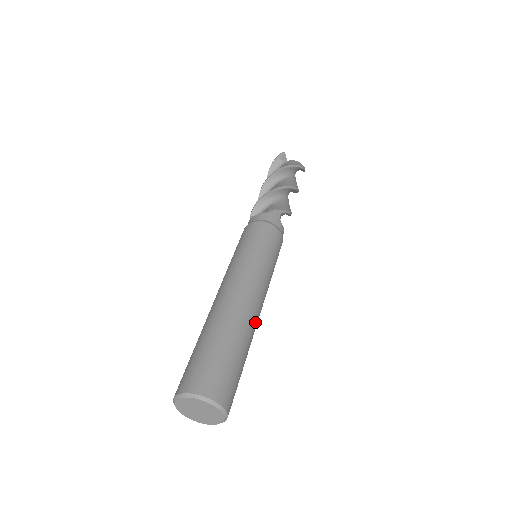
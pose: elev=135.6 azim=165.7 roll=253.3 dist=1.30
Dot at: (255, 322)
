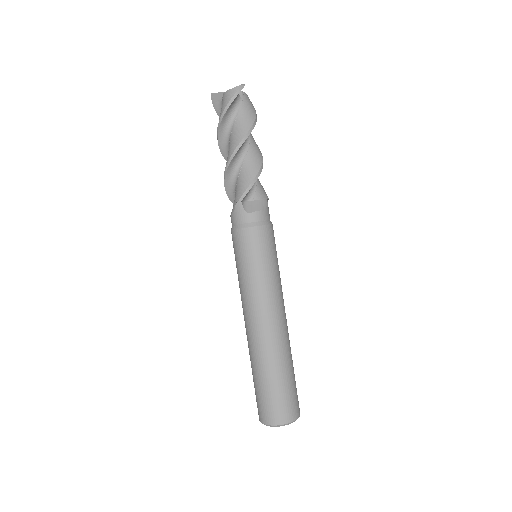
Dot at: (275, 340)
